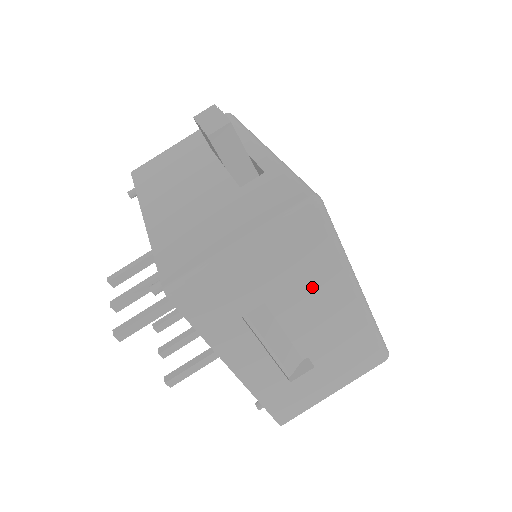
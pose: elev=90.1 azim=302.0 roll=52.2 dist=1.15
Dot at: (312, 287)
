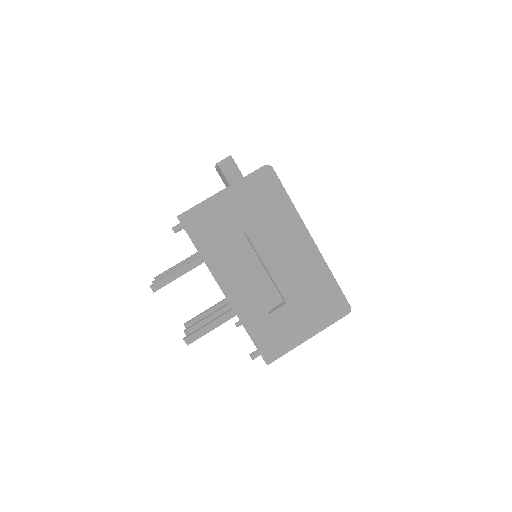
Dot at: (274, 228)
